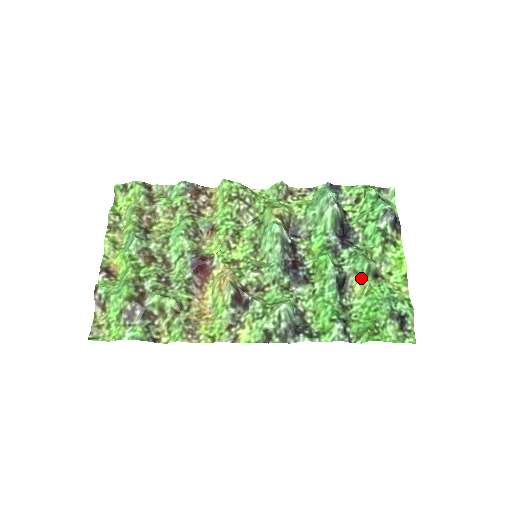
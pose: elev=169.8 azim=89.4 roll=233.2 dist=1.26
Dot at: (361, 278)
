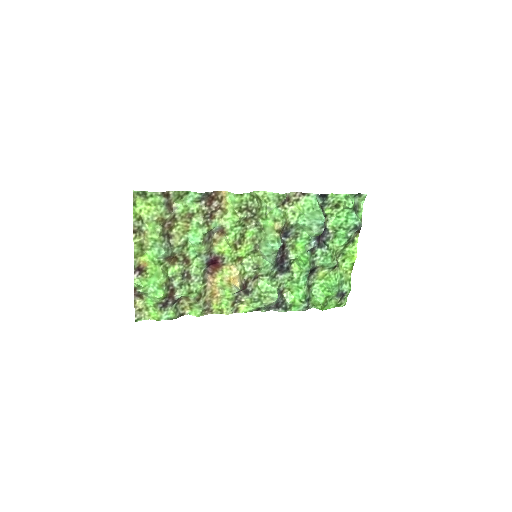
Dot at: (325, 269)
